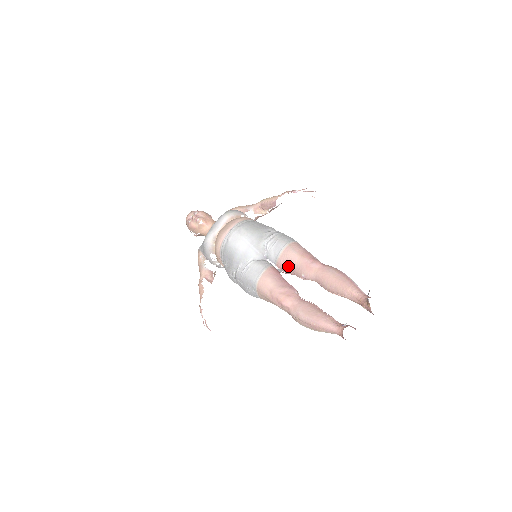
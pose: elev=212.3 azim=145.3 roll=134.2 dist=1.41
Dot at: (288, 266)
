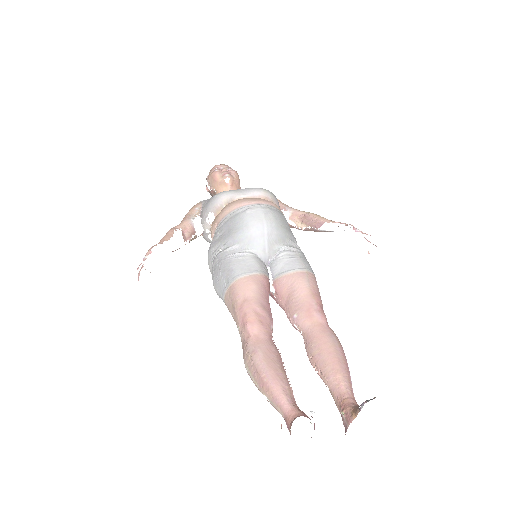
Dot at: (287, 292)
